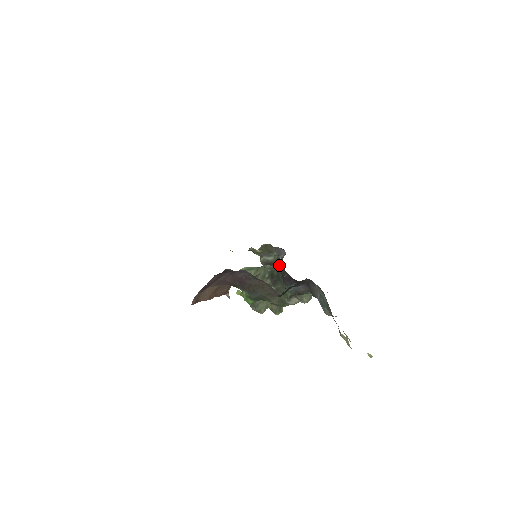
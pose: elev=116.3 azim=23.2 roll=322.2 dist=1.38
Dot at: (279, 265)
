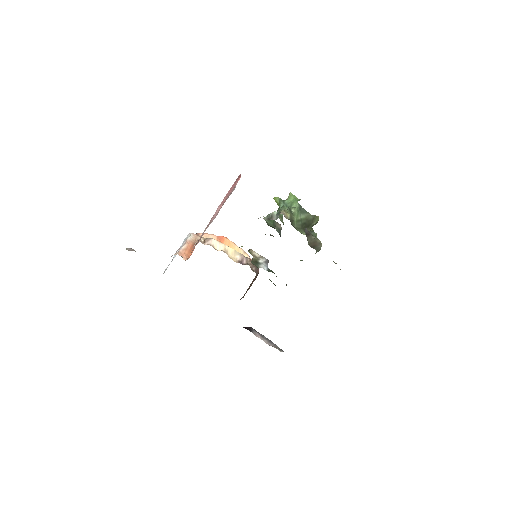
Dot at: occluded
